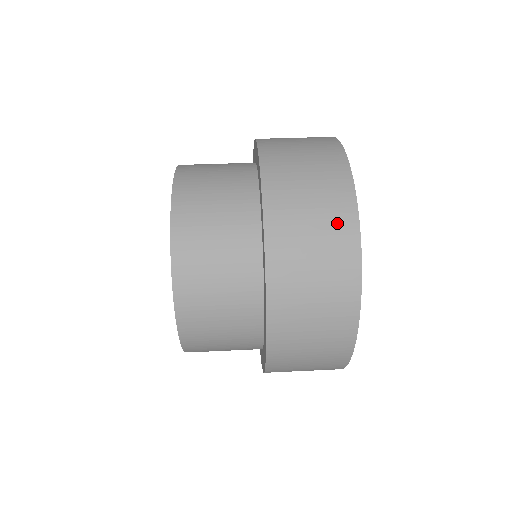
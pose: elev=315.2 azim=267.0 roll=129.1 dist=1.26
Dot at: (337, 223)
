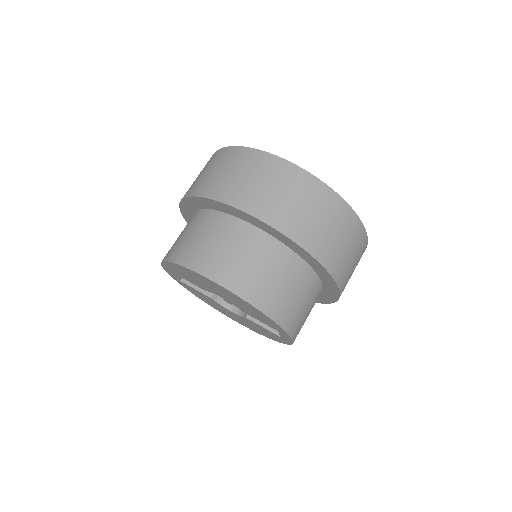
Dot at: (245, 160)
